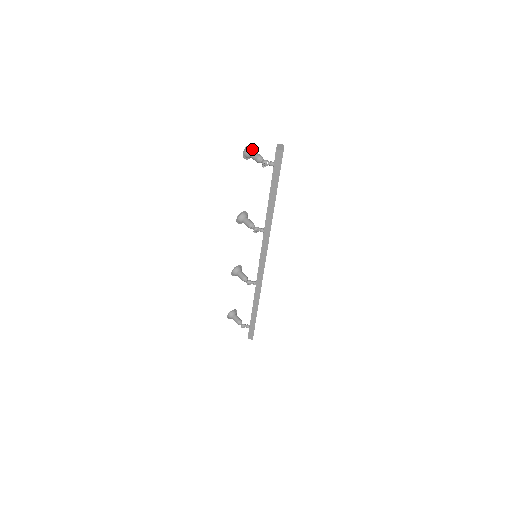
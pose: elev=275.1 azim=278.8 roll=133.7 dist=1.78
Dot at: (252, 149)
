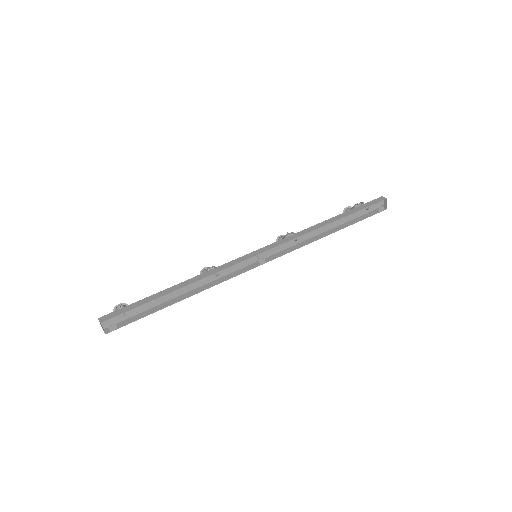
Dot at: occluded
